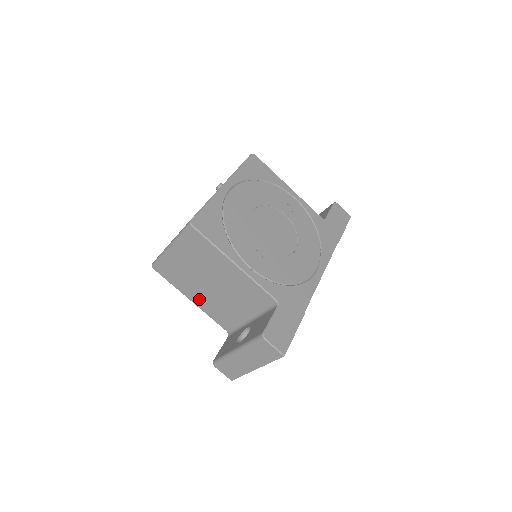
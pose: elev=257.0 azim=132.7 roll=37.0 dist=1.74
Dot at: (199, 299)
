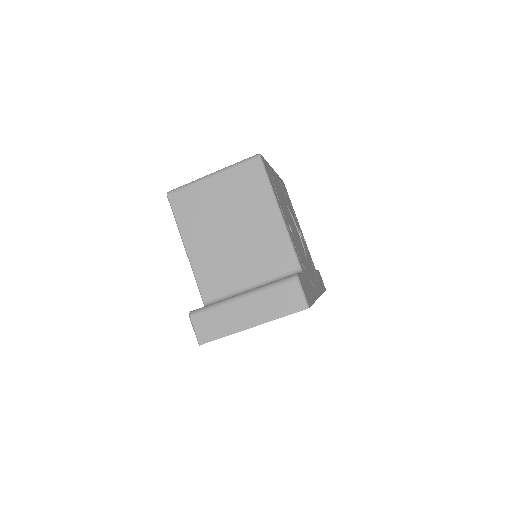
Dot at: (199, 248)
